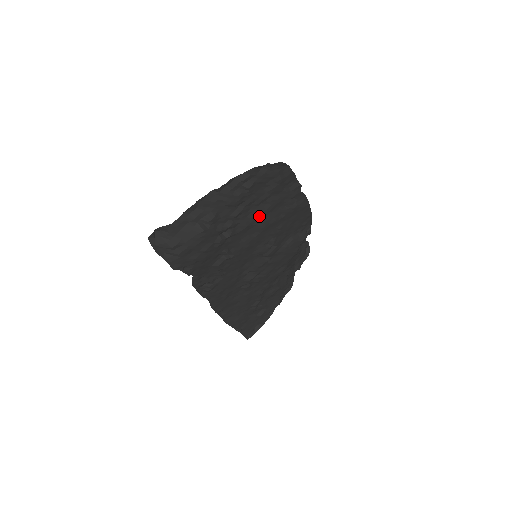
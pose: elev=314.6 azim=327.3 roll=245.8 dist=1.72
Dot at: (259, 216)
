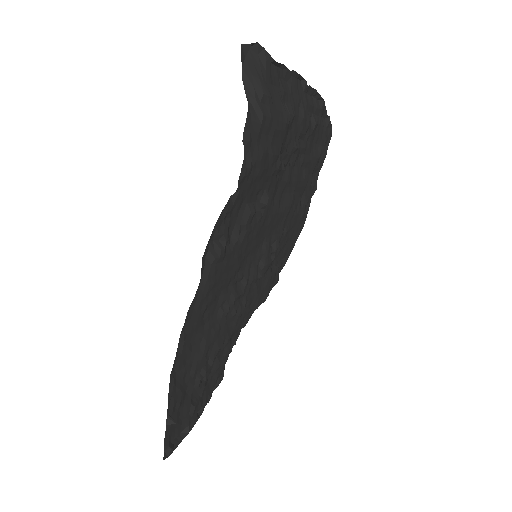
Dot at: (296, 181)
